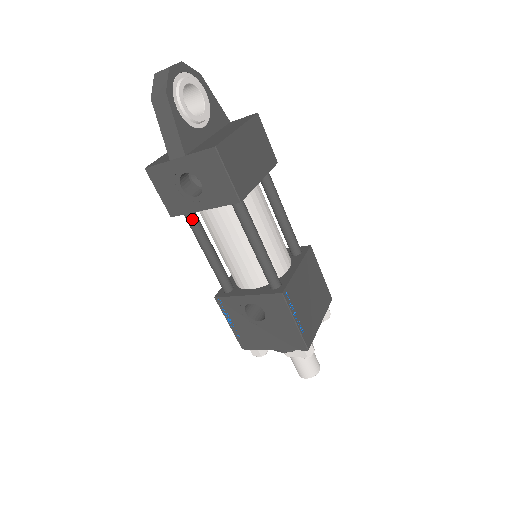
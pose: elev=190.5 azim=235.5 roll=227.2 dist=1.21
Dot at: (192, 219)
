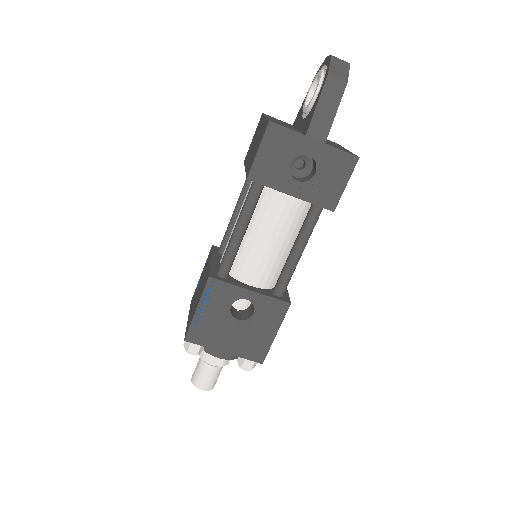
Dot at: (259, 193)
